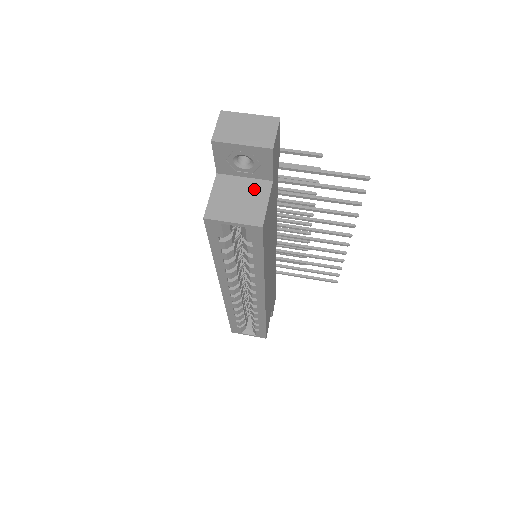
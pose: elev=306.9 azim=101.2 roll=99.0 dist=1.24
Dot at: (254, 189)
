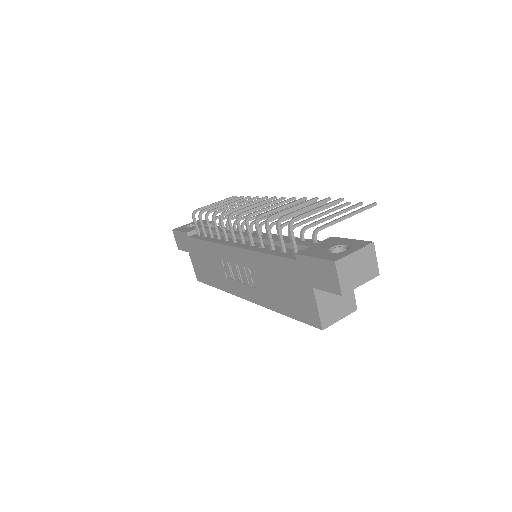
Dot at: occluded
